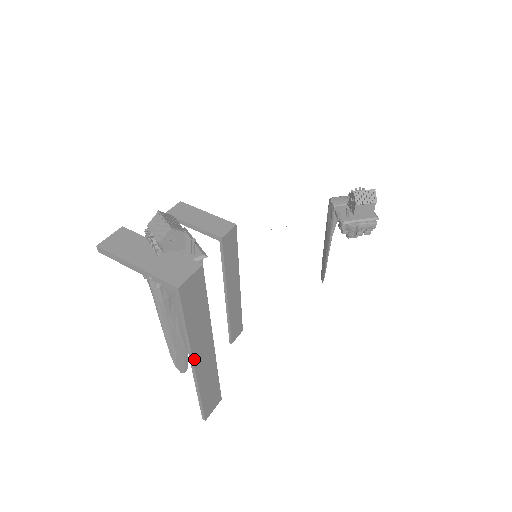
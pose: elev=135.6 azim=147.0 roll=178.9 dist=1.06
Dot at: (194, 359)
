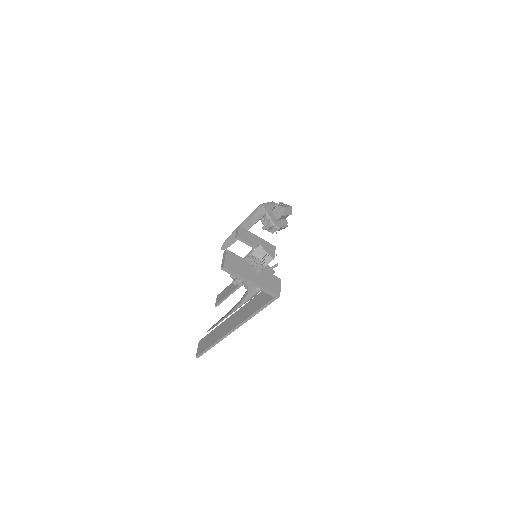
Dot at: (238, 327)
